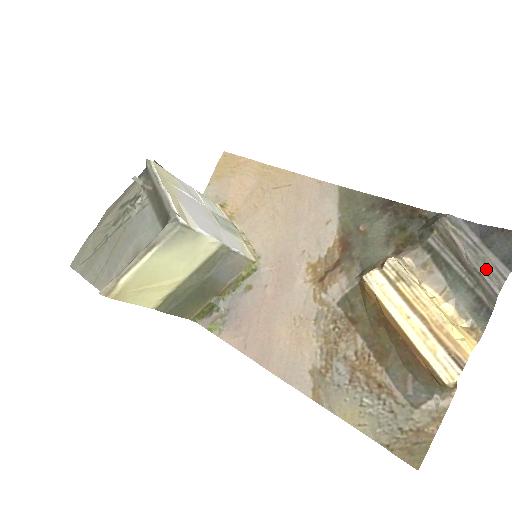
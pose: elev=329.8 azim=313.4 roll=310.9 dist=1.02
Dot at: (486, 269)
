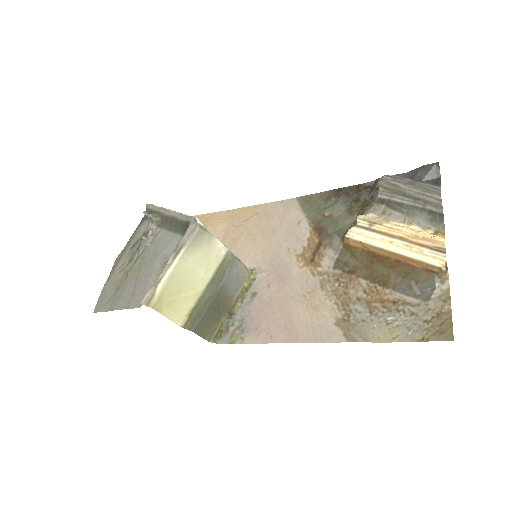
Dot at: (425, 190)
